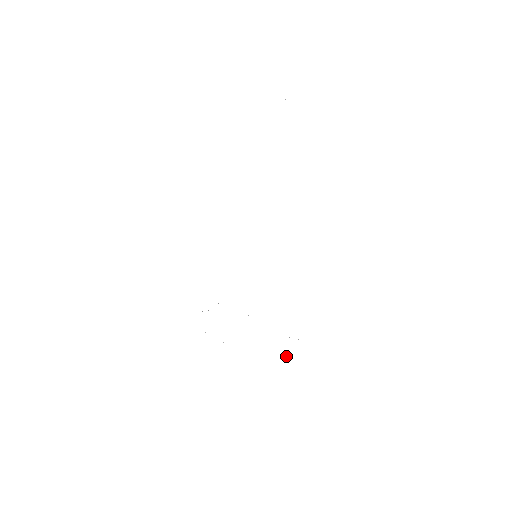
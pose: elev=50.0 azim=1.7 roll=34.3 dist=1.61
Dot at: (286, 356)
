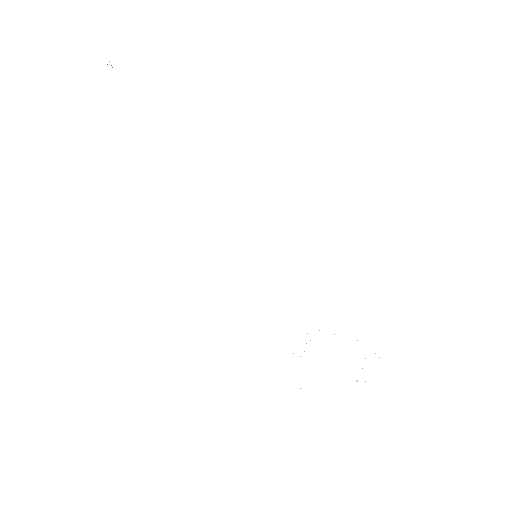
Dot at: occluded
